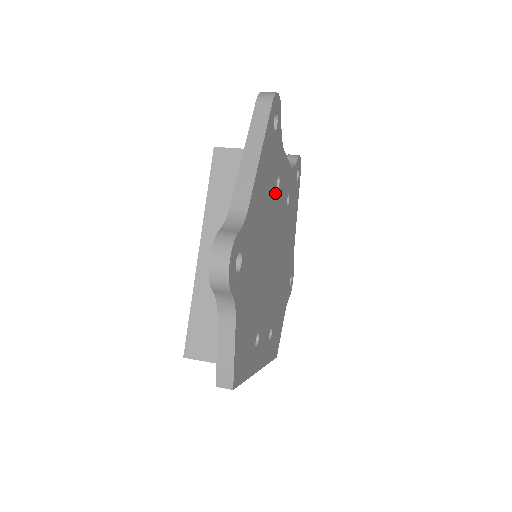
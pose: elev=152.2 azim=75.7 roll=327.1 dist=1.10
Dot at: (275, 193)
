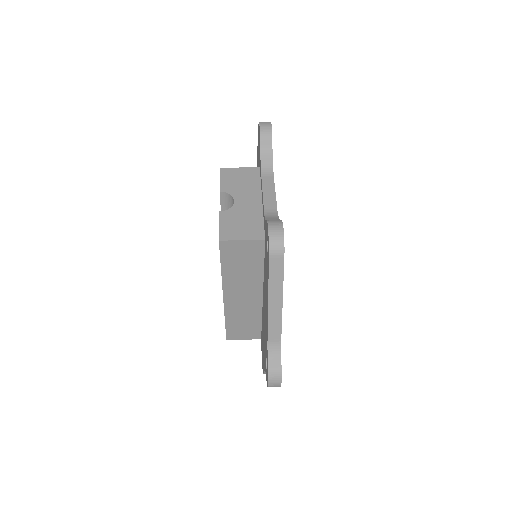
Dot at: occluded
